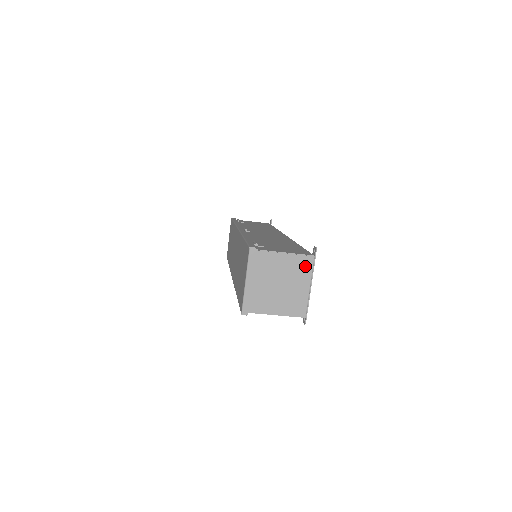
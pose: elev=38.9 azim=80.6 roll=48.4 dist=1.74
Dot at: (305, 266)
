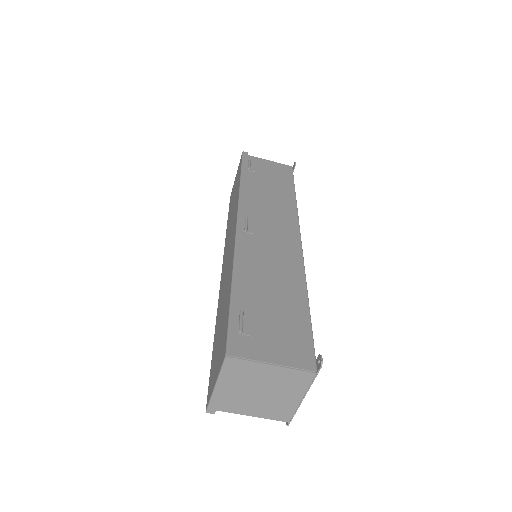
Dot at: (301, 380)
